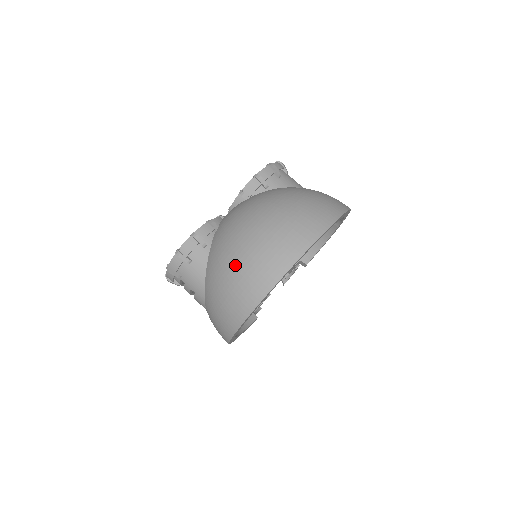
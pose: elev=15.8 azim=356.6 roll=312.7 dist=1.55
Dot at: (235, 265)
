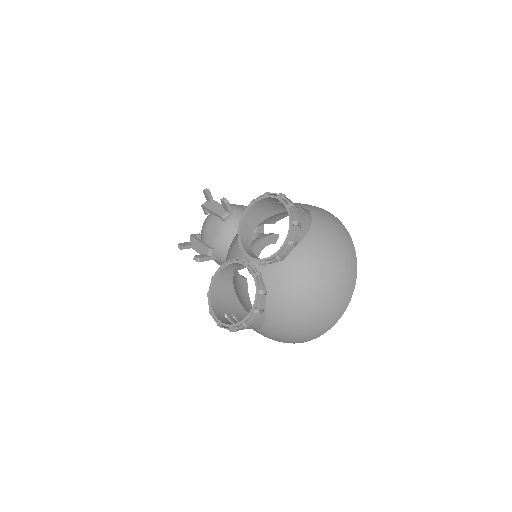
Dot at: (302, 327)
